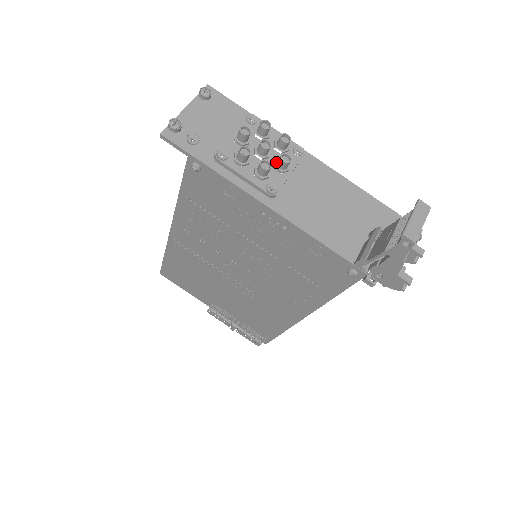
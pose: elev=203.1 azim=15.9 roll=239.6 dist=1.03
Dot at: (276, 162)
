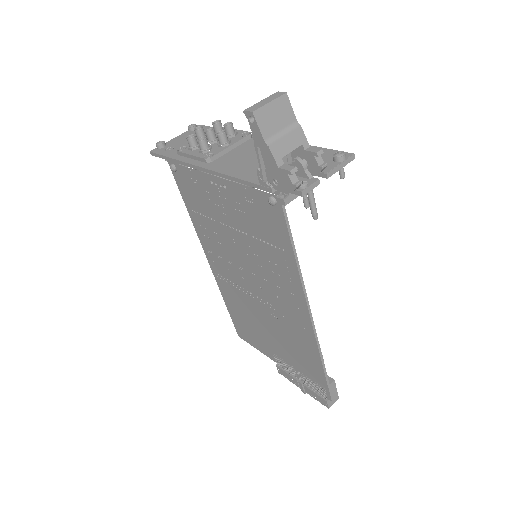
Dot at: (220, 142)
